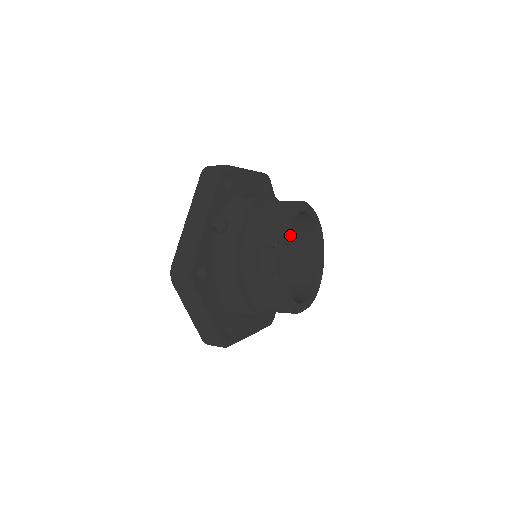
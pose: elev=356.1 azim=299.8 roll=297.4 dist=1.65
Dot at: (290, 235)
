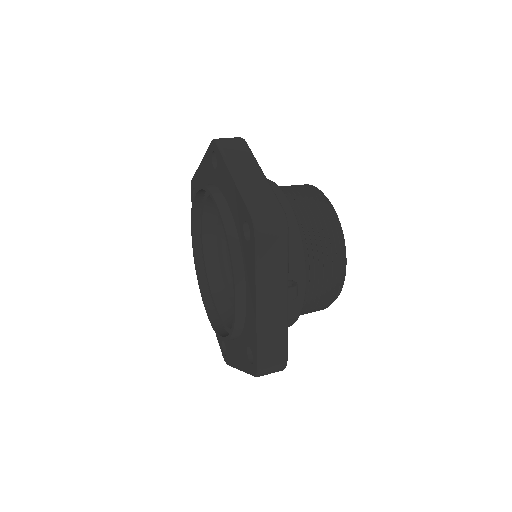
Dot at: occluded
